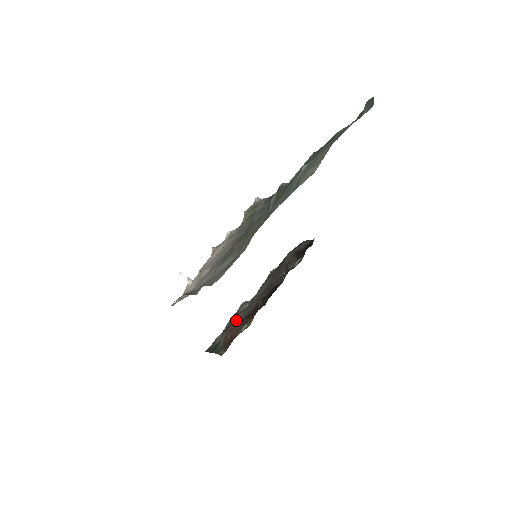
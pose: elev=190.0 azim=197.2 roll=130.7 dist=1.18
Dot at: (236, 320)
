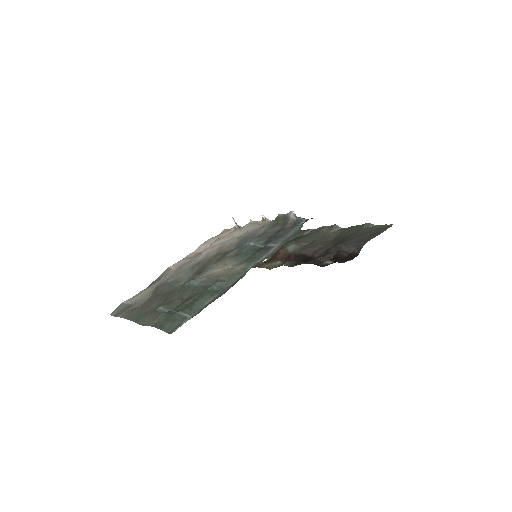
Dot at: (288, 248)
